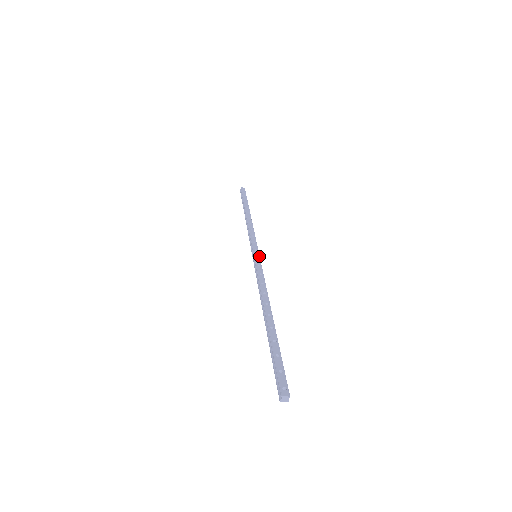
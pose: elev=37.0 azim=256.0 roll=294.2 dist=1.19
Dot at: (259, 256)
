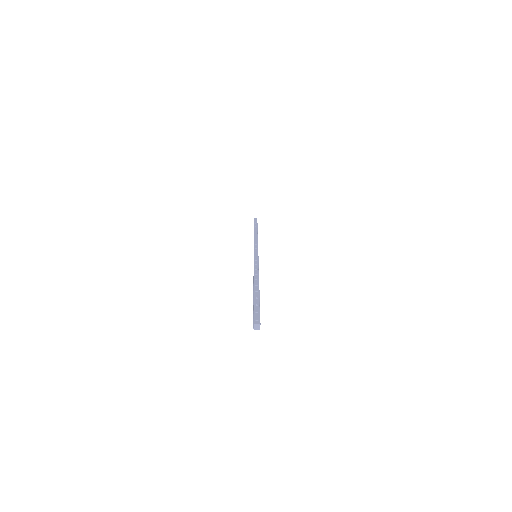
Dot at: occluded
